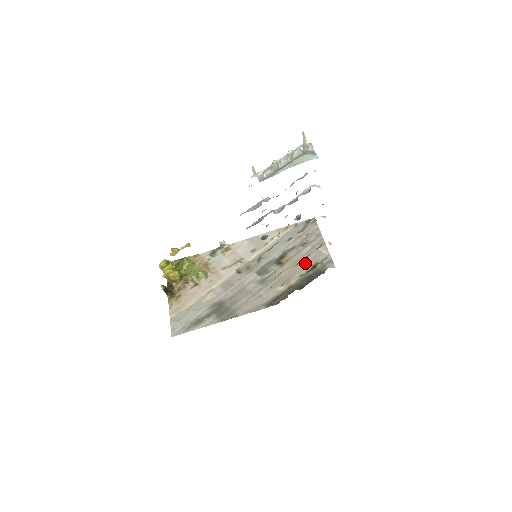
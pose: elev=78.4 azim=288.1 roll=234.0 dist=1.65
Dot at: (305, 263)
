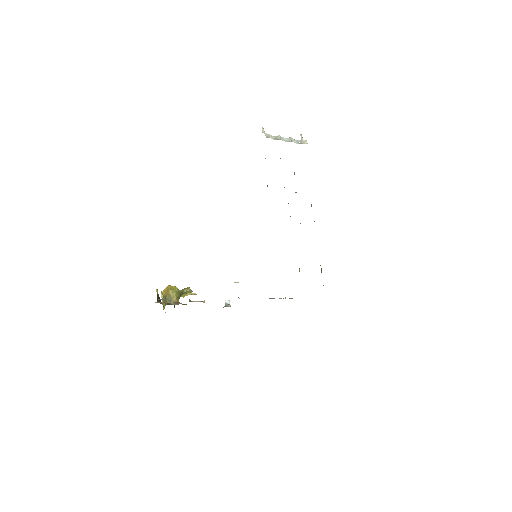
Dot at: occluded
